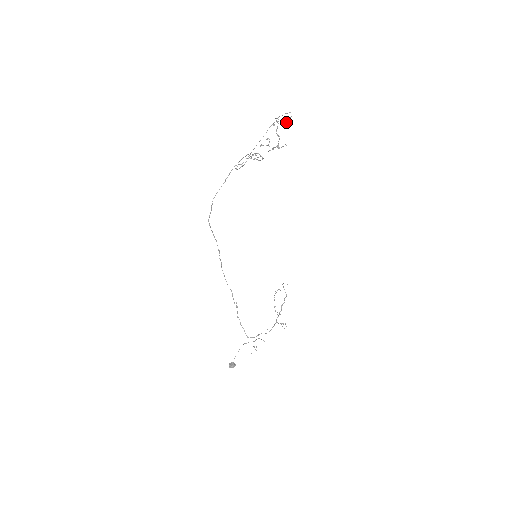
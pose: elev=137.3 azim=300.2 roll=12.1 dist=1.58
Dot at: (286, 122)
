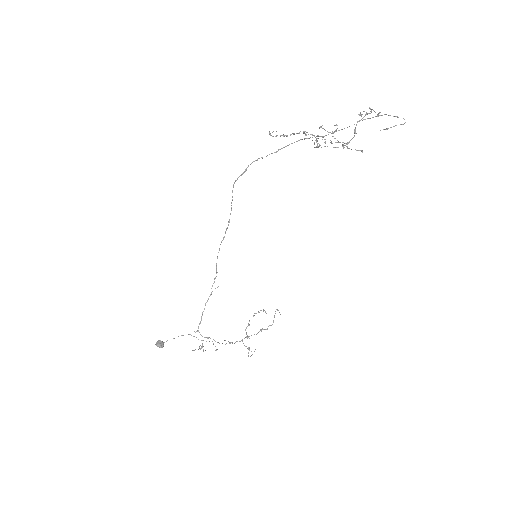
Dot at: (390, 127)
